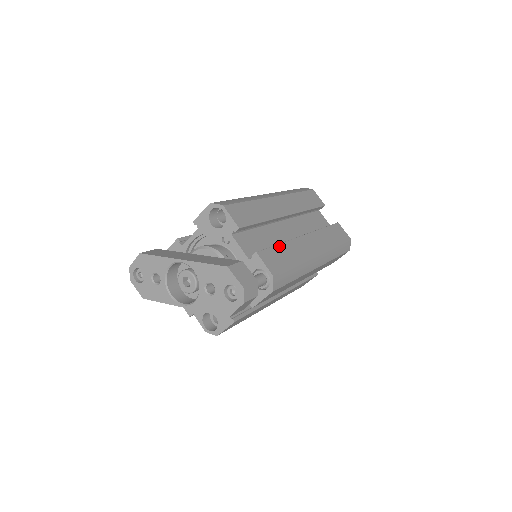
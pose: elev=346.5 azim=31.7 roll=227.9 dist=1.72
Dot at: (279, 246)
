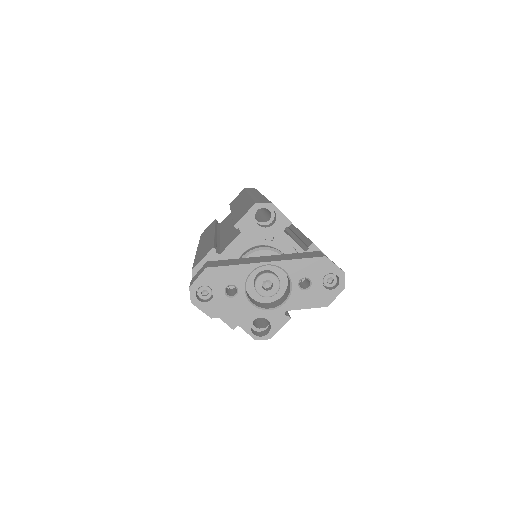
Dot at: occluded
